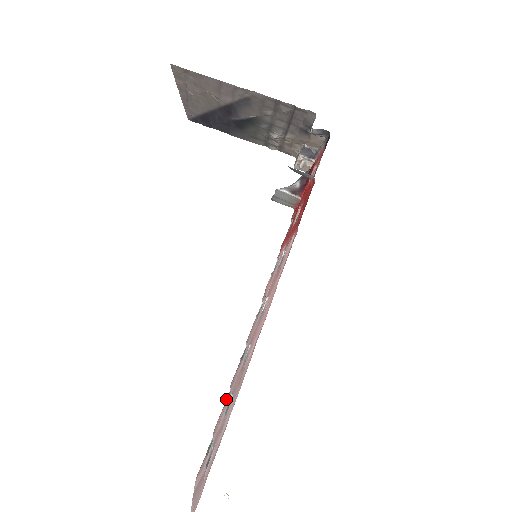
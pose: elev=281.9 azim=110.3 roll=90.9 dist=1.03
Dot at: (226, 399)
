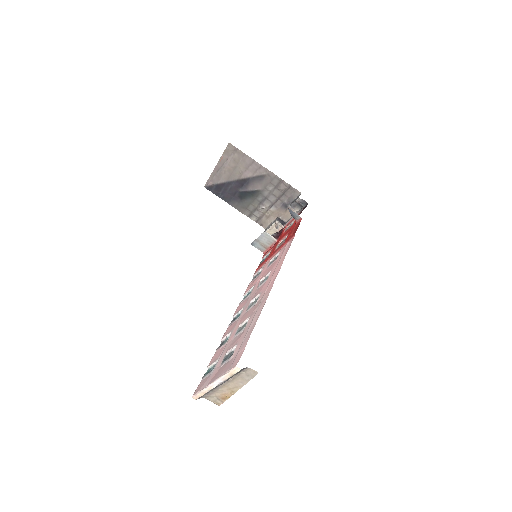
Dot at: (219, 346)
